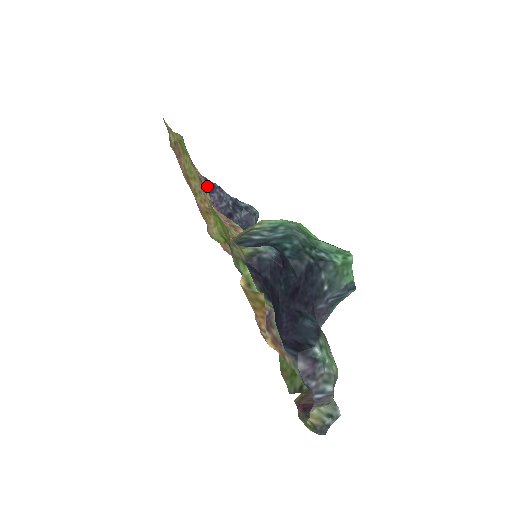
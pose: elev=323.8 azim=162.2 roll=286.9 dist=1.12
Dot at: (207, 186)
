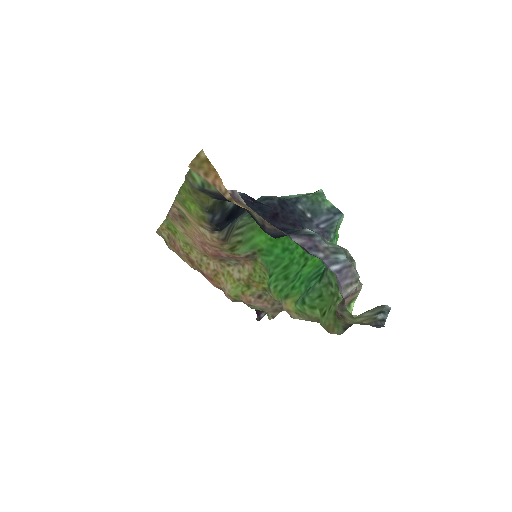
Dot at: occluded
